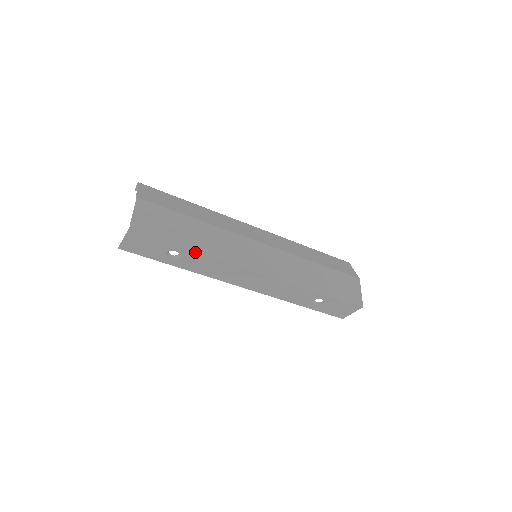
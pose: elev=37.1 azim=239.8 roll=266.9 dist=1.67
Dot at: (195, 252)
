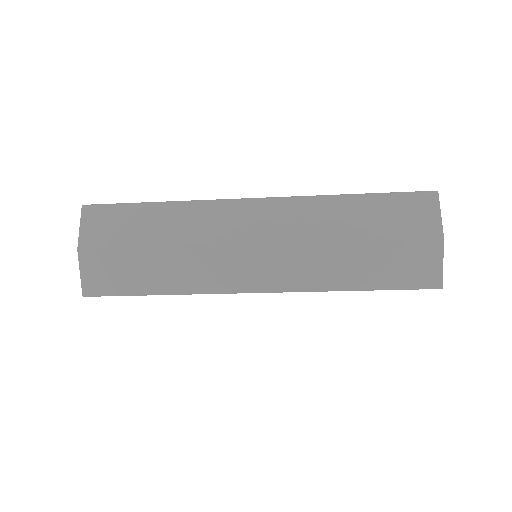
Dot at: (165, 294)
